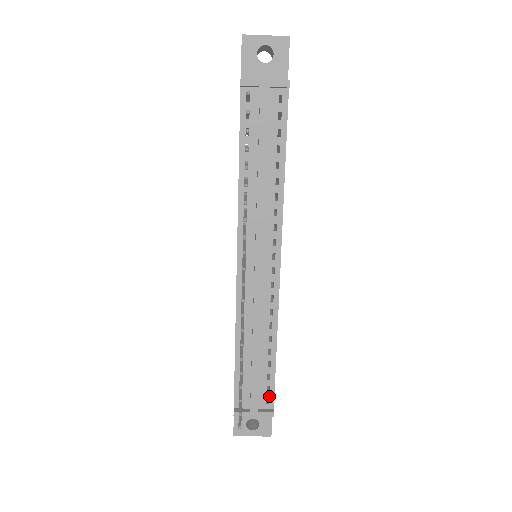
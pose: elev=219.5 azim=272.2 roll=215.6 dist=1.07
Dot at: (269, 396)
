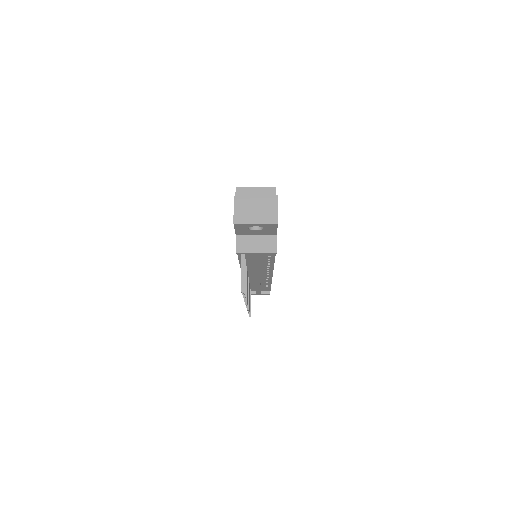
Dot at: occluded
